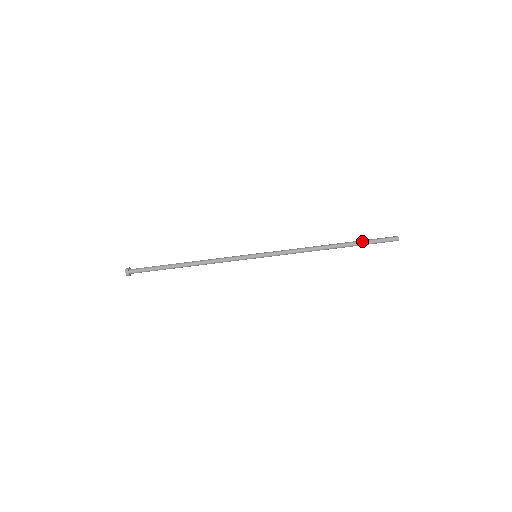
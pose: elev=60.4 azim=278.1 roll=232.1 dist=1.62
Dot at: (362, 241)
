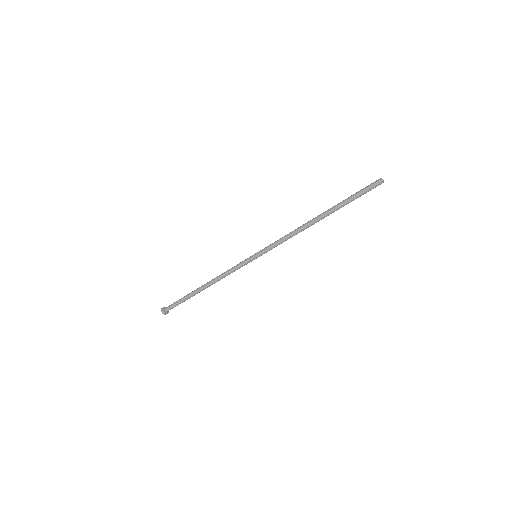
Dot at: (346, 199)
